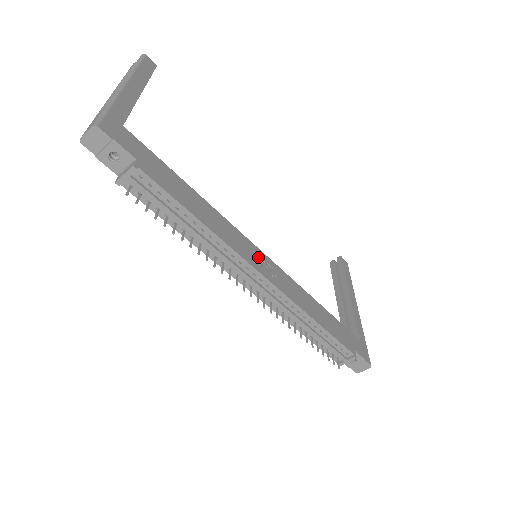
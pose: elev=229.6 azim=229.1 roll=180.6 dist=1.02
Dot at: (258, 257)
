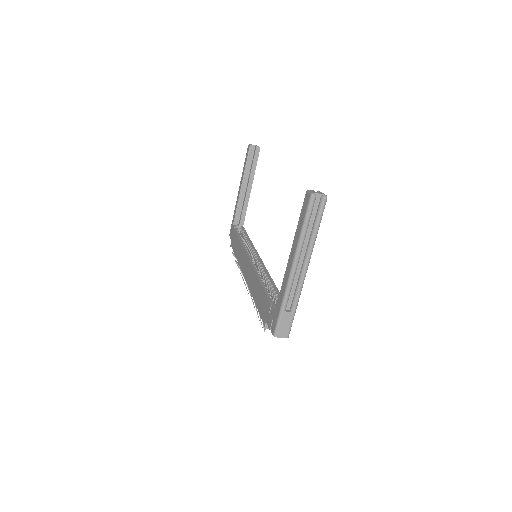
Dot at: occluded
